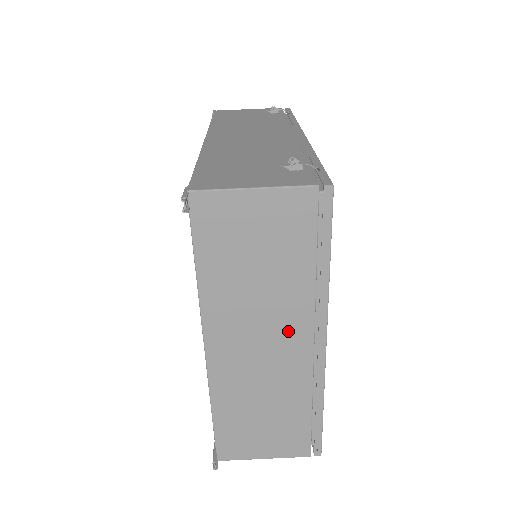
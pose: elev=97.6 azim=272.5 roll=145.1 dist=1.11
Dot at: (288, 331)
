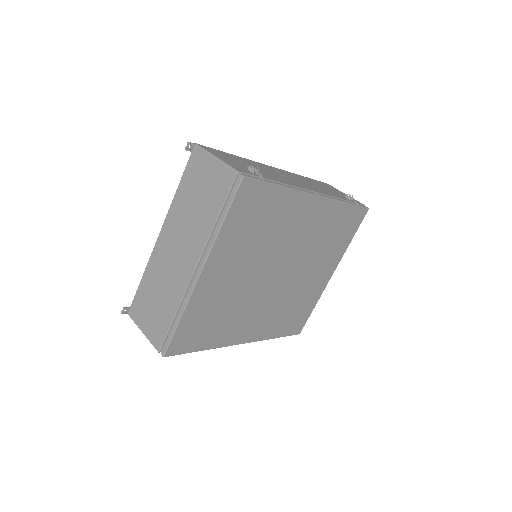
Dot at: (190, 250)
